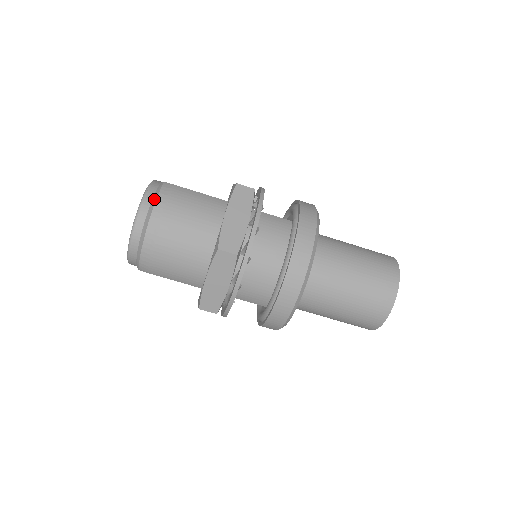
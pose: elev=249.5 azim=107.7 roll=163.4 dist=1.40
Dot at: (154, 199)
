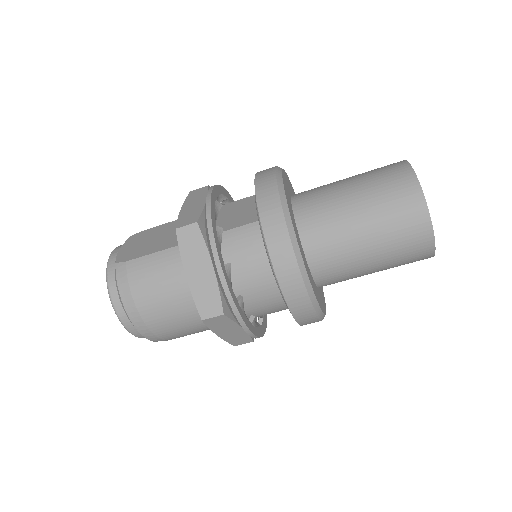
Dot at: (118, 293)
